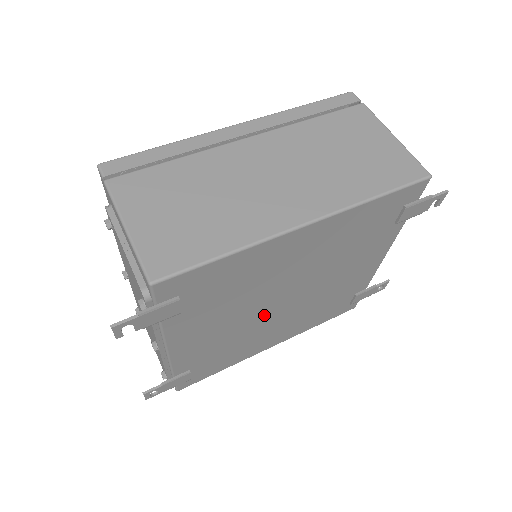
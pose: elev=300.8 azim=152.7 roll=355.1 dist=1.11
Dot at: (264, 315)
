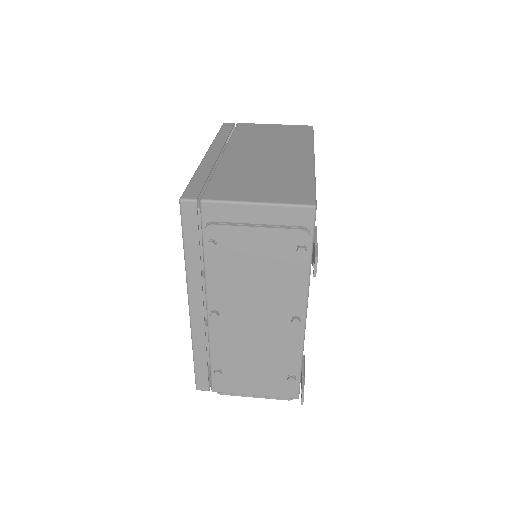
Dot at: occluded
